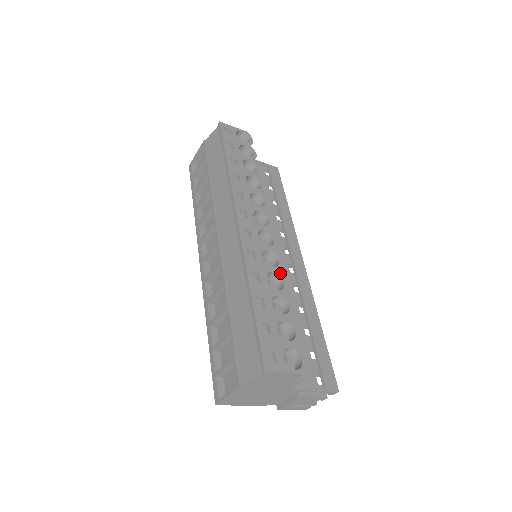
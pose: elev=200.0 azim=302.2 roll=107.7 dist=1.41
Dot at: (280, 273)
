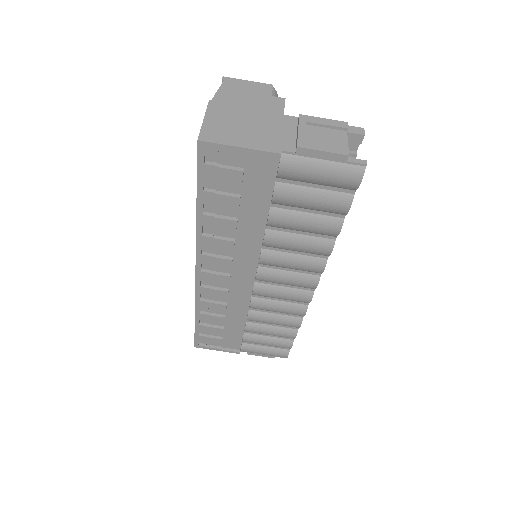
Dot at: occluded
